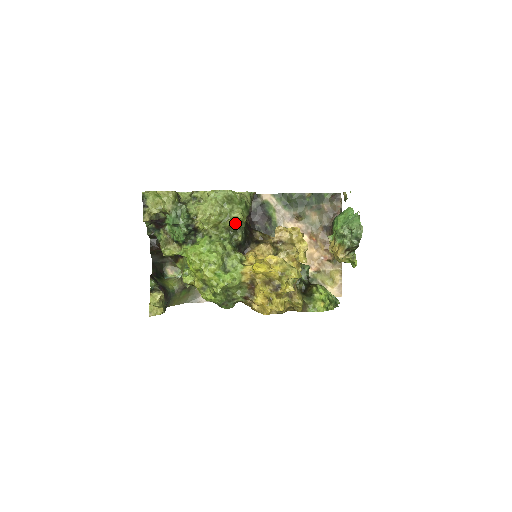
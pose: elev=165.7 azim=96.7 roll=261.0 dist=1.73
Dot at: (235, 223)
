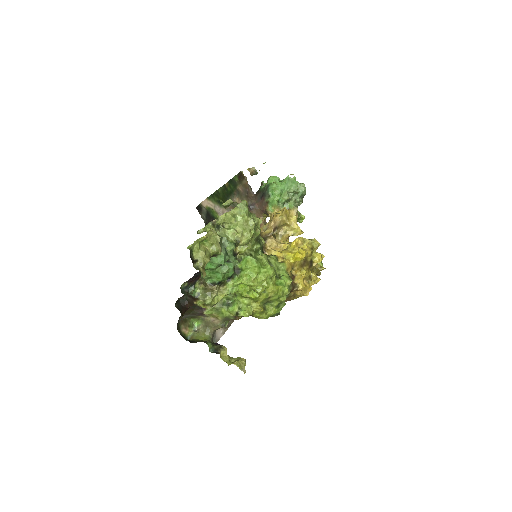
Dot at: (260, 229)
